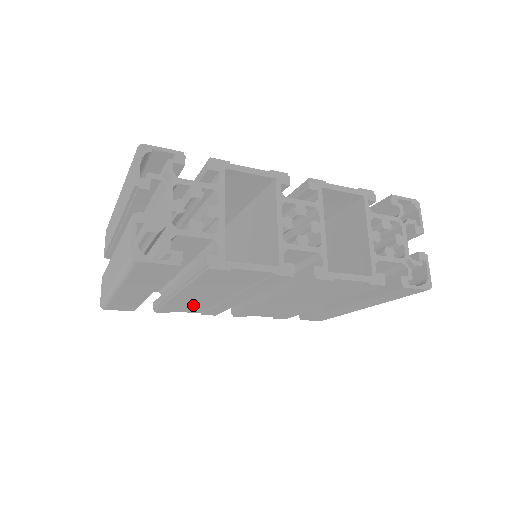
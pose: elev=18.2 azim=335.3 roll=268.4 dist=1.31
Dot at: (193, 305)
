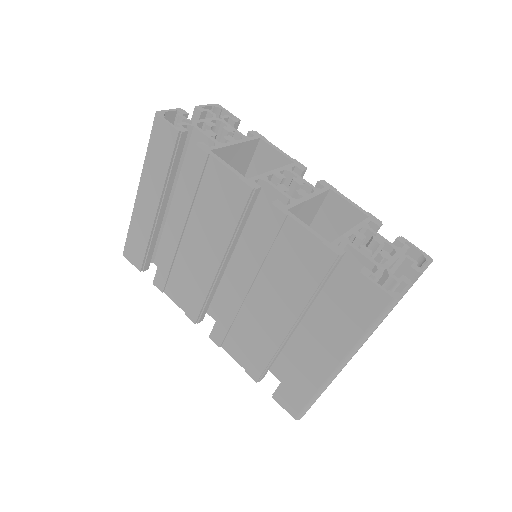
Dot at: (181, 276)
